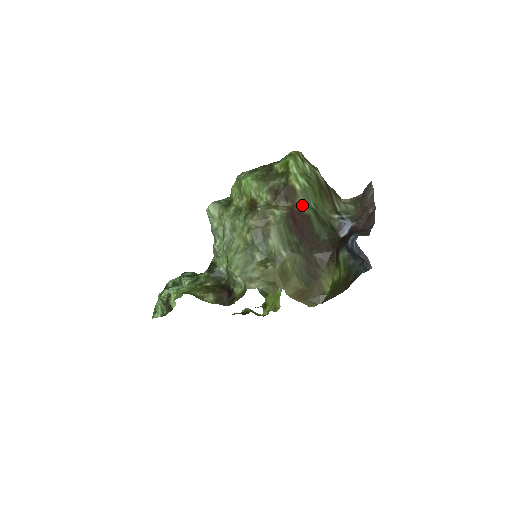
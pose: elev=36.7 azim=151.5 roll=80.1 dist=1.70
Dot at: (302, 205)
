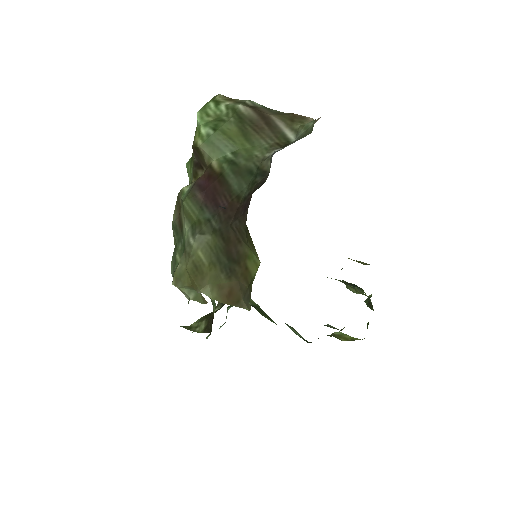
Dot at: (212, 163)
